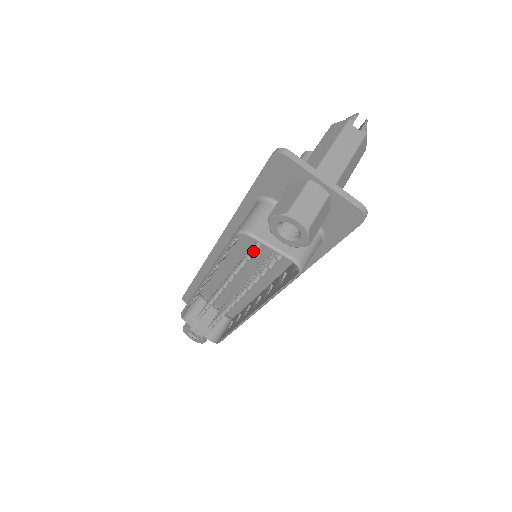
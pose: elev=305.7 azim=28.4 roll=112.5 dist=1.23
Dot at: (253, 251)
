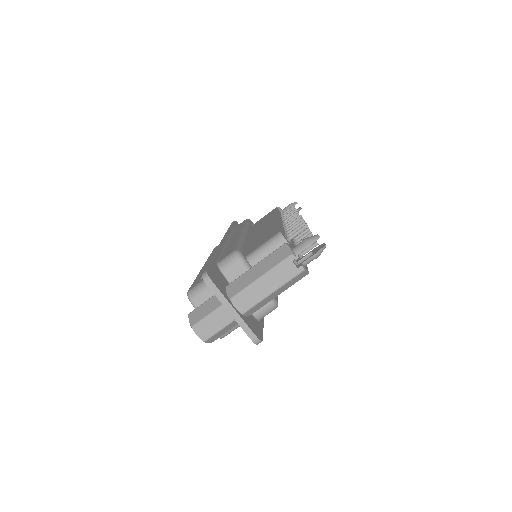
Dot at: occluded
